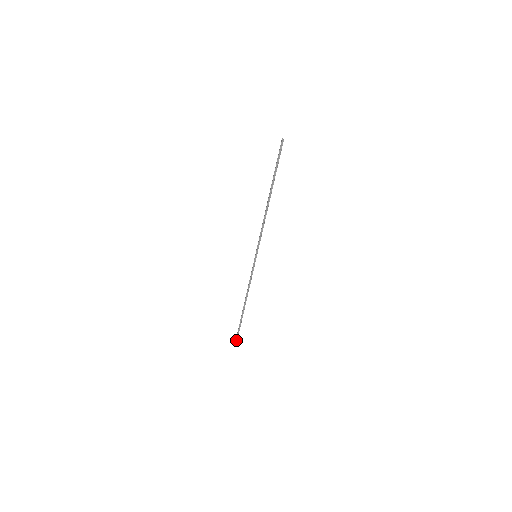
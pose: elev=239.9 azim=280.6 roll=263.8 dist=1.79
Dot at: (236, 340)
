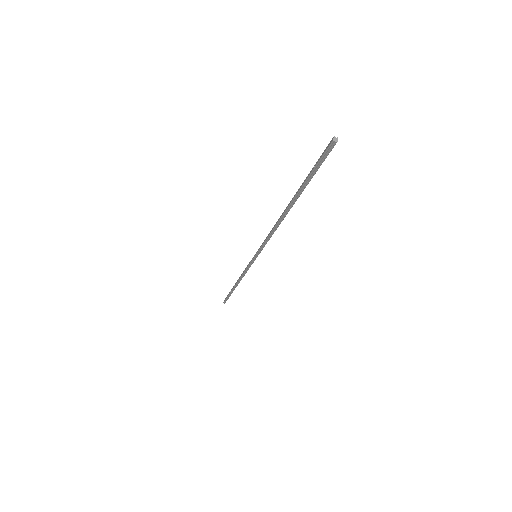
Dot at: (223, 302)
